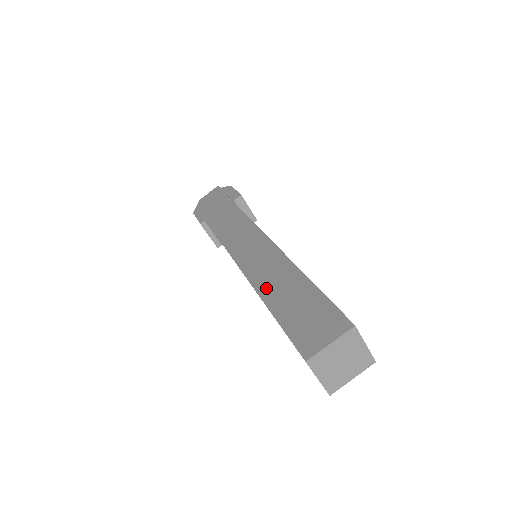
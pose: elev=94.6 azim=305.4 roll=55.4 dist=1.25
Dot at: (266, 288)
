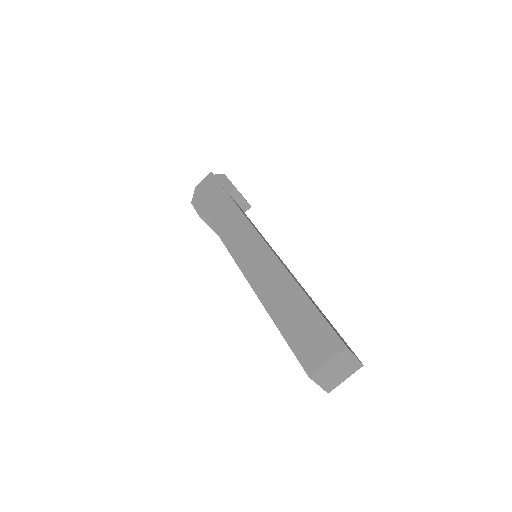
Dot at: (270, 300)
